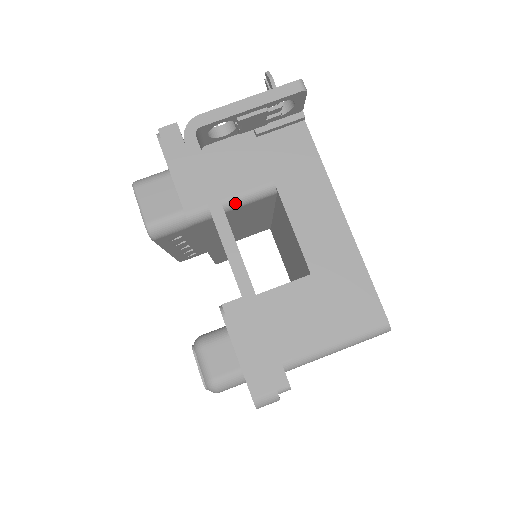
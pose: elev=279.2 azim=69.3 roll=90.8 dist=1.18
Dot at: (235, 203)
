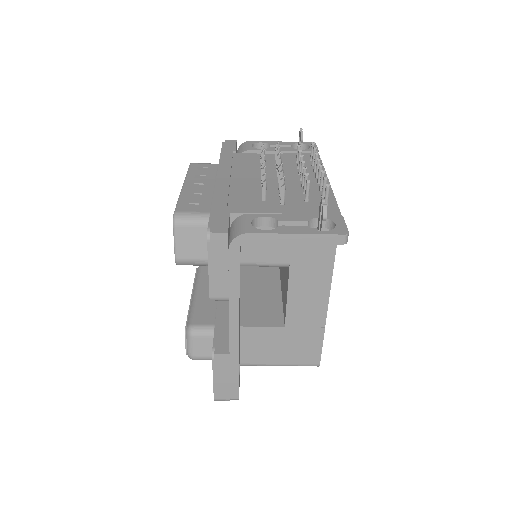
Dot at: occluded
